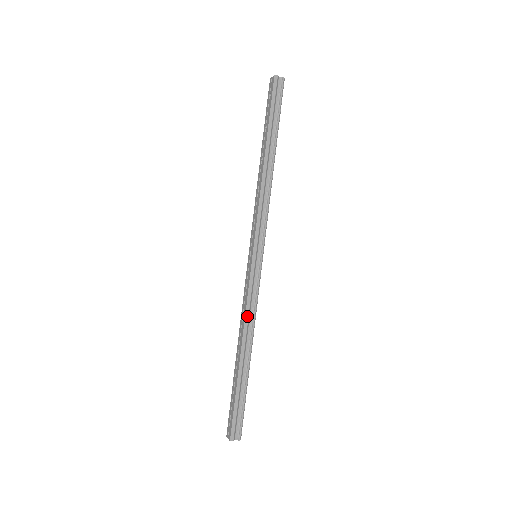
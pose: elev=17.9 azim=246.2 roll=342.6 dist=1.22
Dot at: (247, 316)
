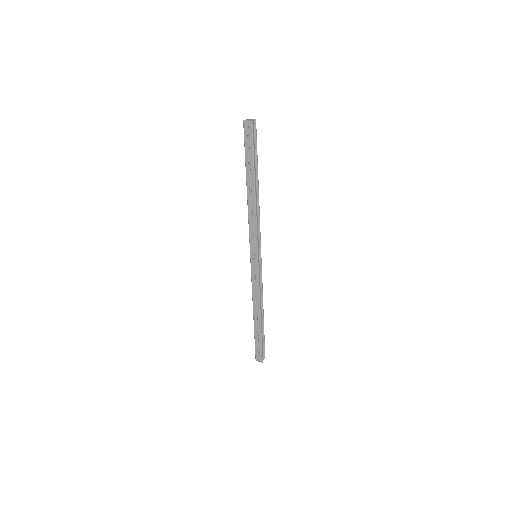
Dot at: (260, 295)
